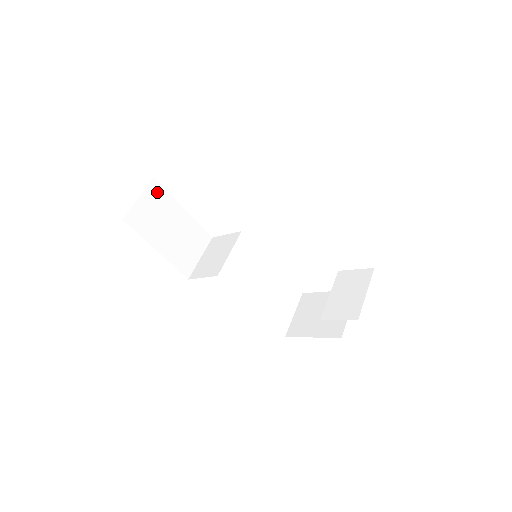
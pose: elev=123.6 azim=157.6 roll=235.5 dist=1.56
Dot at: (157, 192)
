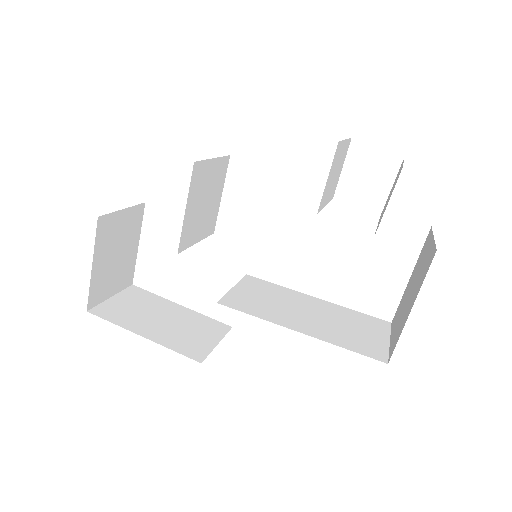
Dot at: (138, 294)
